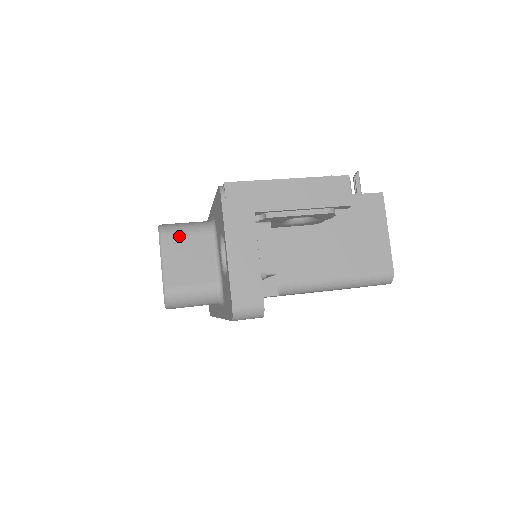
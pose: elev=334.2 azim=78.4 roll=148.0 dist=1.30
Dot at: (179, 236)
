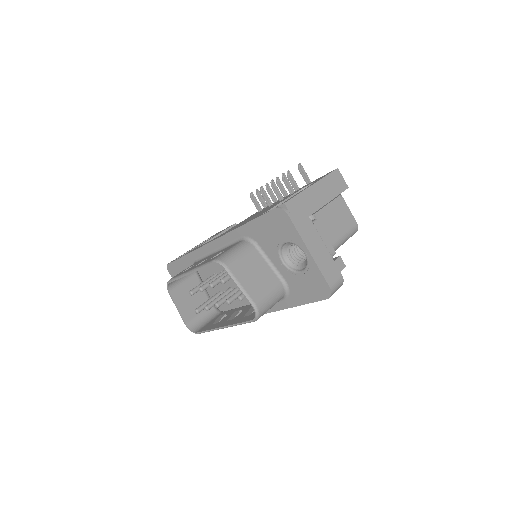
Dot at: (238, 261)
